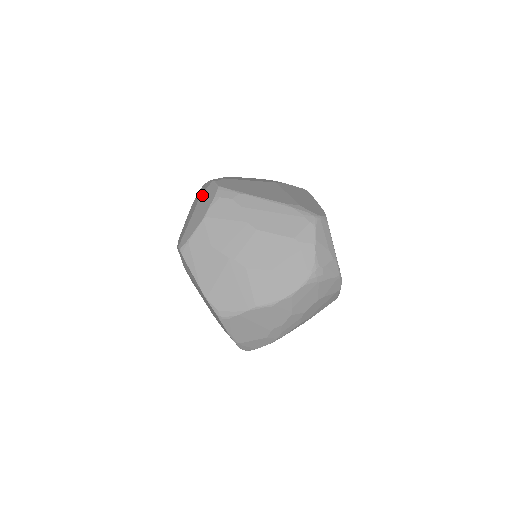
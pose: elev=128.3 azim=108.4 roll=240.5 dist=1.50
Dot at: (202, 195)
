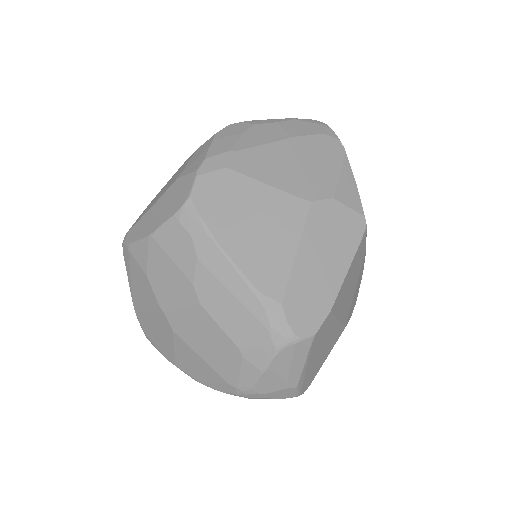
Dot at: (178, 181)
